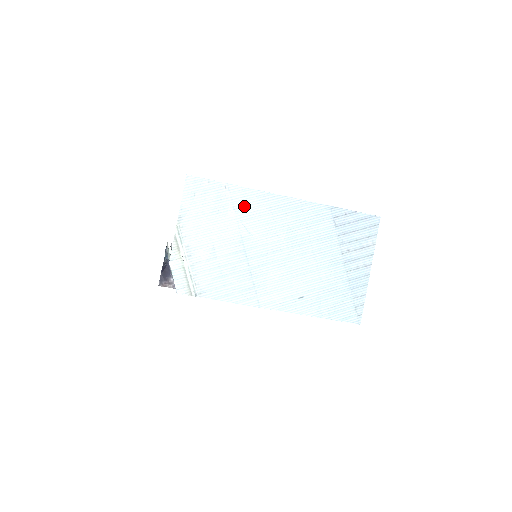
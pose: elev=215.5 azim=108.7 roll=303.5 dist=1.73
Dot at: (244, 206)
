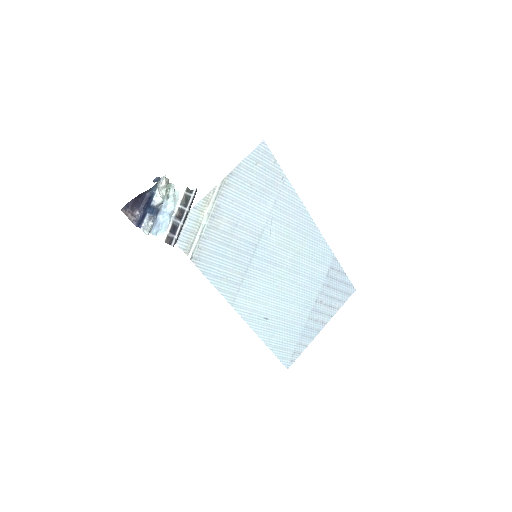
Dot at: (283, 207)
